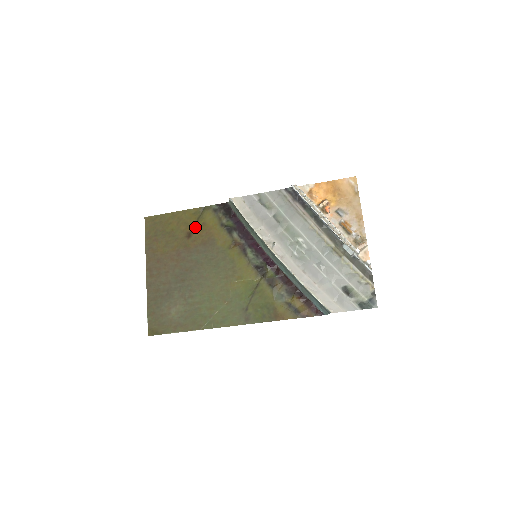
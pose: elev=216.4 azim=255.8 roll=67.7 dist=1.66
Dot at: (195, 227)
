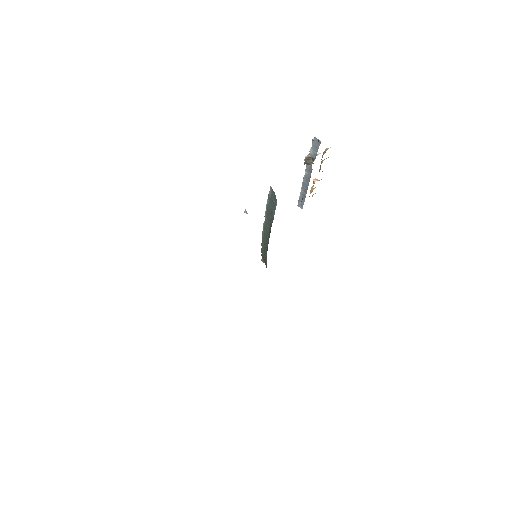
Dot at: occluded
